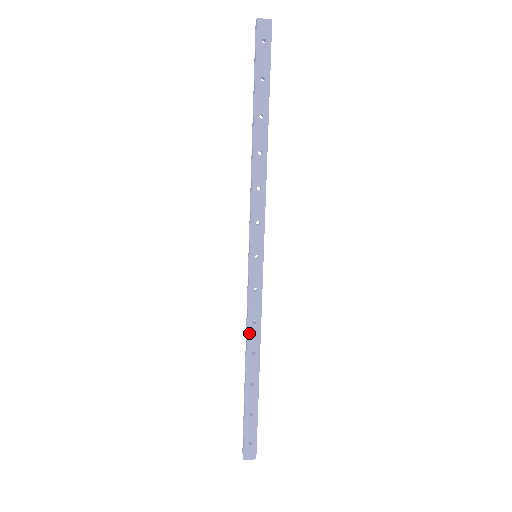
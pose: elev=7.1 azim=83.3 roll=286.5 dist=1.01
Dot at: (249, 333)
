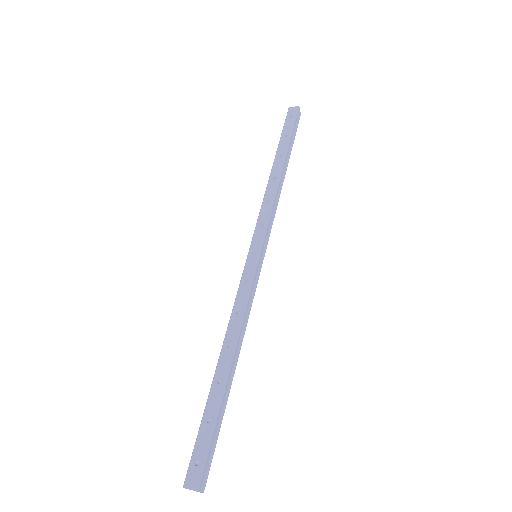
Dot at: (230, 323)
